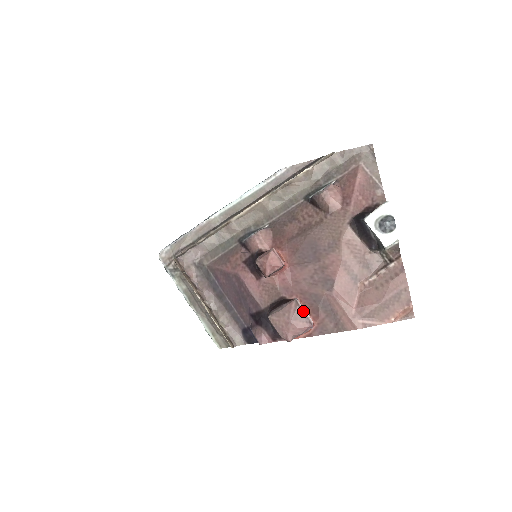
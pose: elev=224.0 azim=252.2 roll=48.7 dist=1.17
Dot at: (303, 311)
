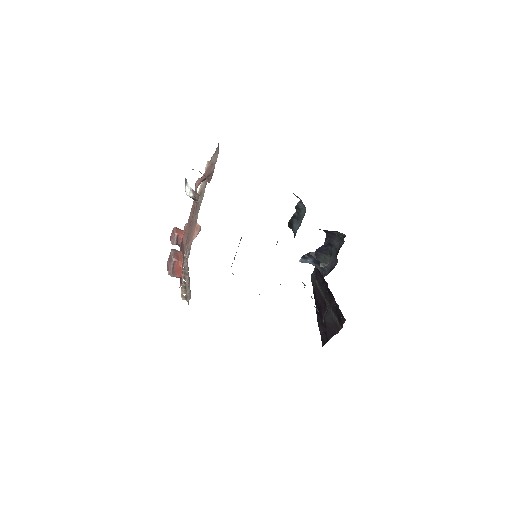
Dot at: (171, 253)
